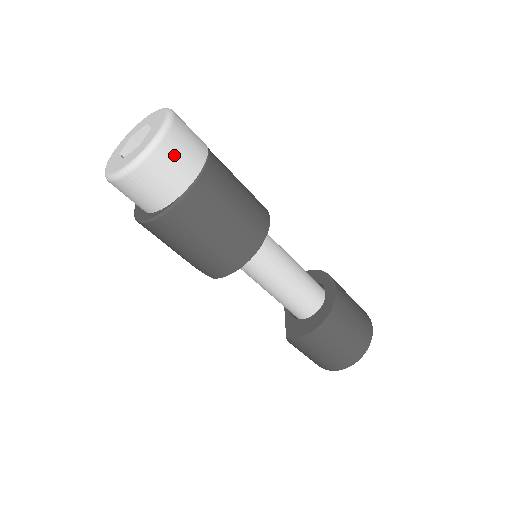
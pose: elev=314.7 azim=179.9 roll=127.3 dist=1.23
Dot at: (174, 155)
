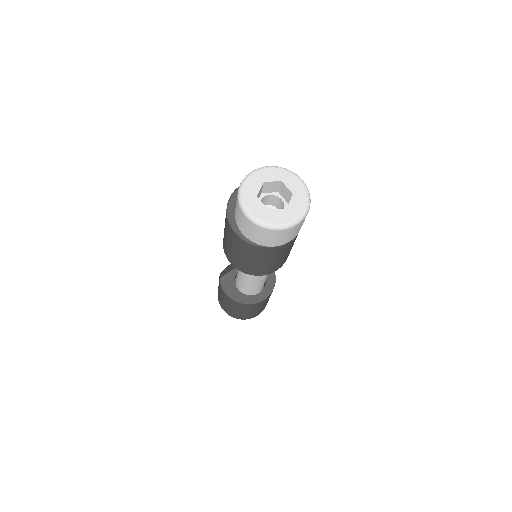
Dot at: (271, 236)
